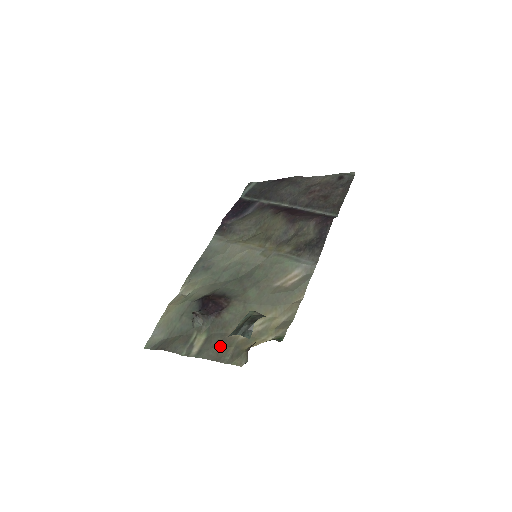
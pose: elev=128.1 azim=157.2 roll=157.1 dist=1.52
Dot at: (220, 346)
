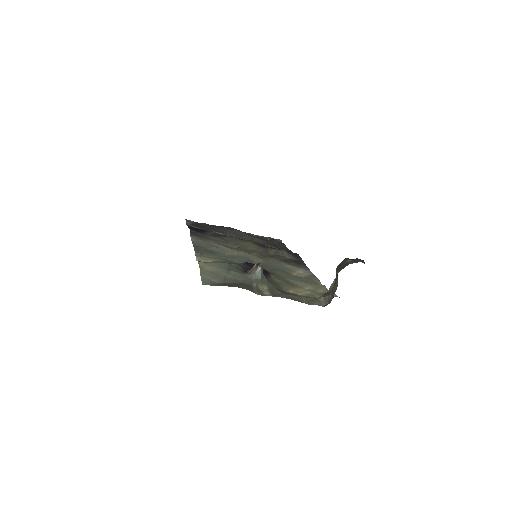
Dot at: (290, 294)
